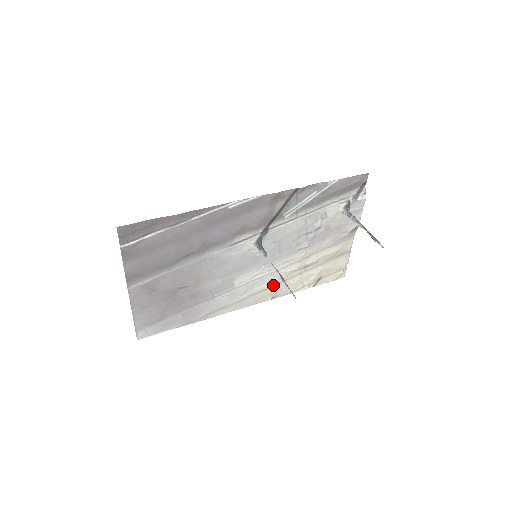
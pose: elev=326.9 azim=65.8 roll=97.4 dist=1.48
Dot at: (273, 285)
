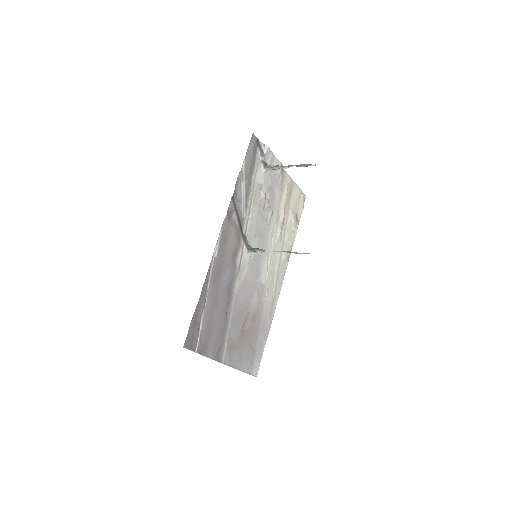
Dot at: (280, 255)
